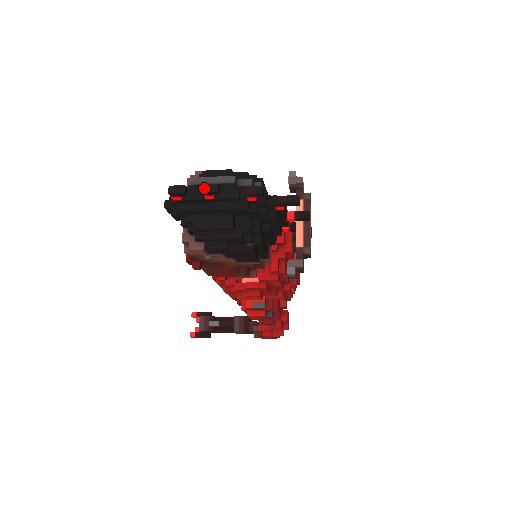
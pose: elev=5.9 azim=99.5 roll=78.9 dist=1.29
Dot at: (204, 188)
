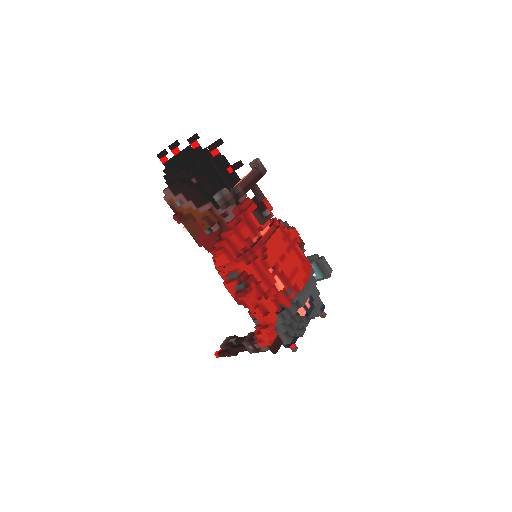
Dot at: (170, 145)
